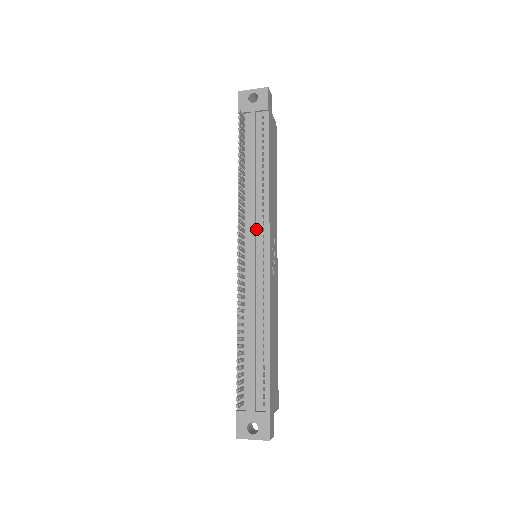
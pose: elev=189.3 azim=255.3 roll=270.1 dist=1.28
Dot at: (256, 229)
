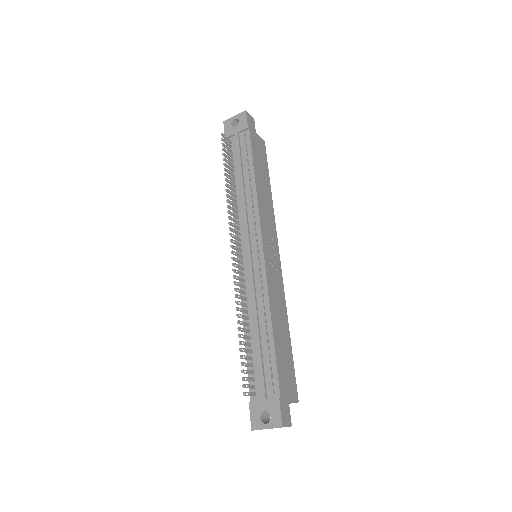
Dot at: (249, 230)
